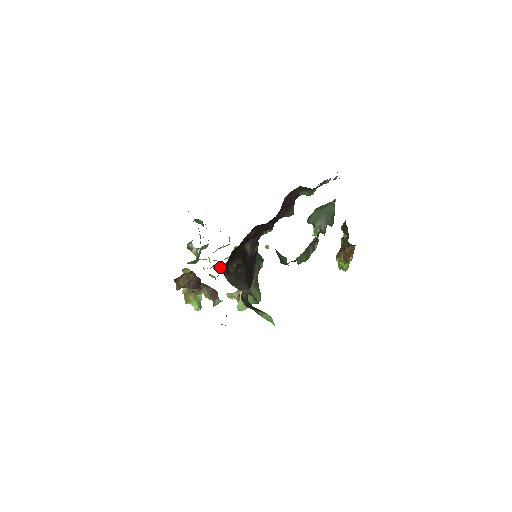
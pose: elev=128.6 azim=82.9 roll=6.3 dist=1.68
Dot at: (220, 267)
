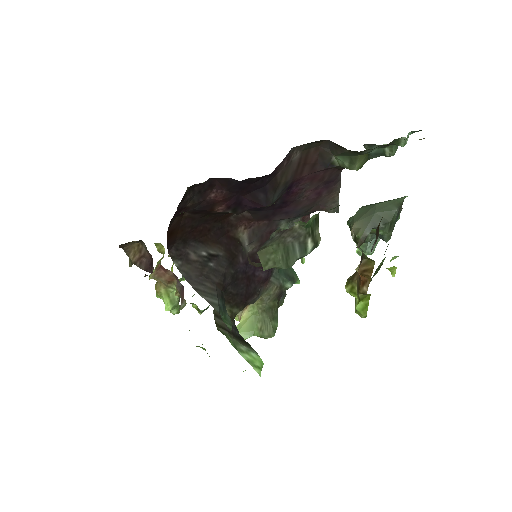
Dot at: occluded
